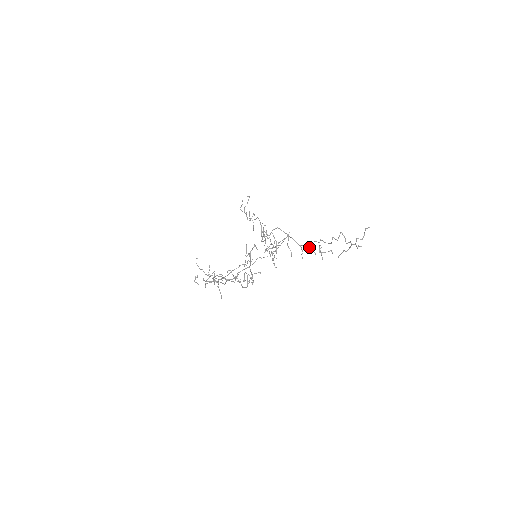
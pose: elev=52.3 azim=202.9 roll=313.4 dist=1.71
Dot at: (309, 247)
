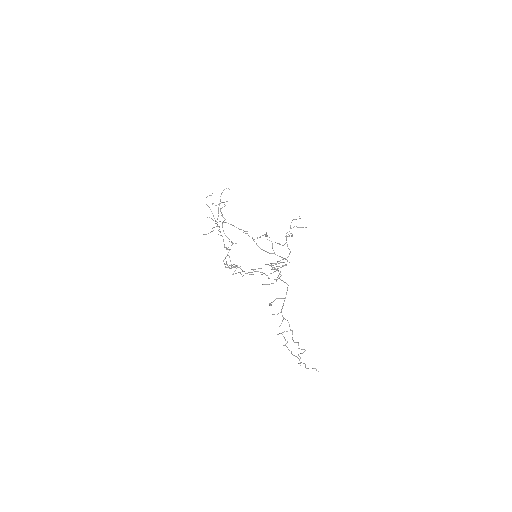
Dot at: occluded
